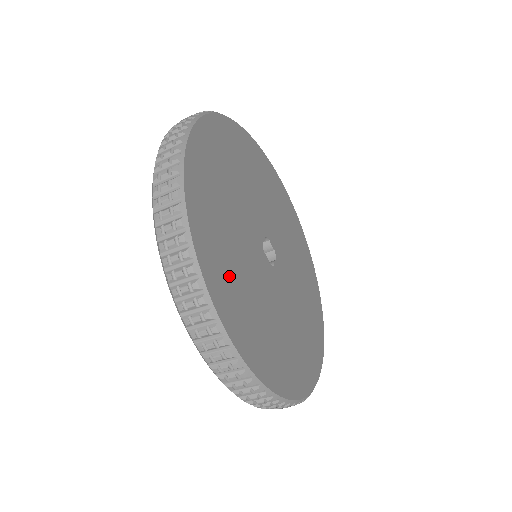
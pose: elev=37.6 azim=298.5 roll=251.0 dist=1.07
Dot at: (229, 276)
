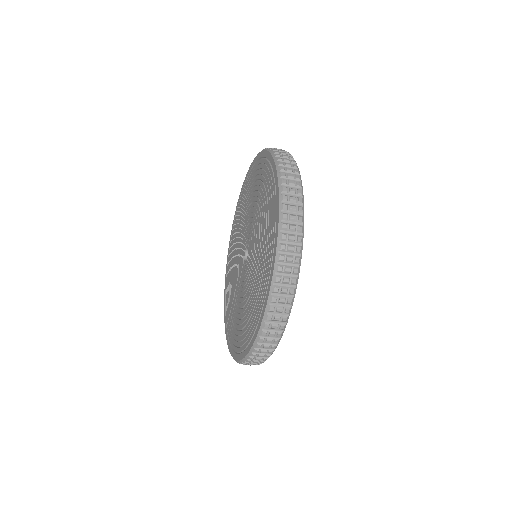
Dot at: occluded
